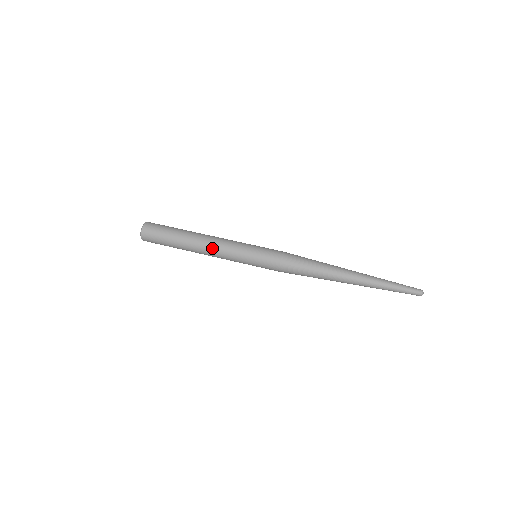
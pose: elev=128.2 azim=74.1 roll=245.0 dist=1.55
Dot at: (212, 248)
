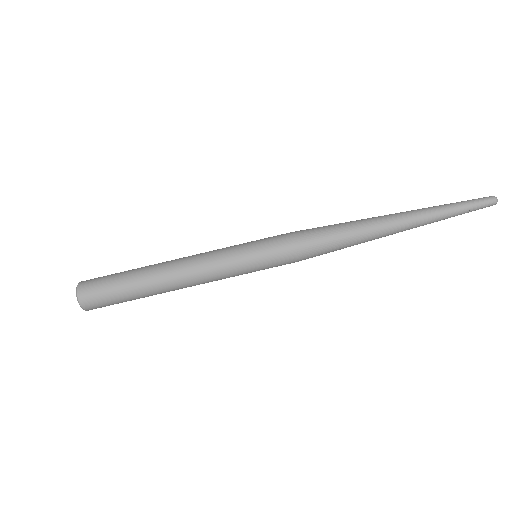
Dot at: occluded
